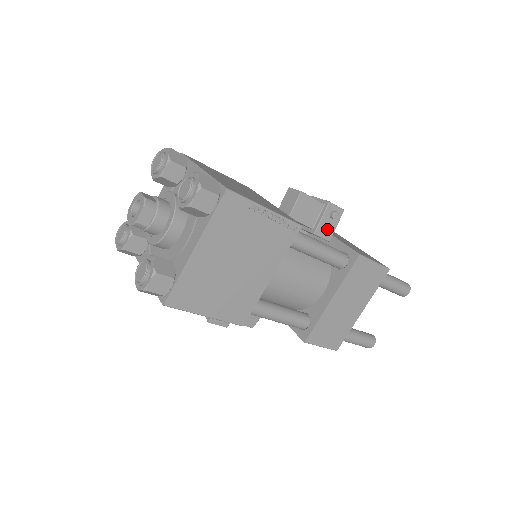
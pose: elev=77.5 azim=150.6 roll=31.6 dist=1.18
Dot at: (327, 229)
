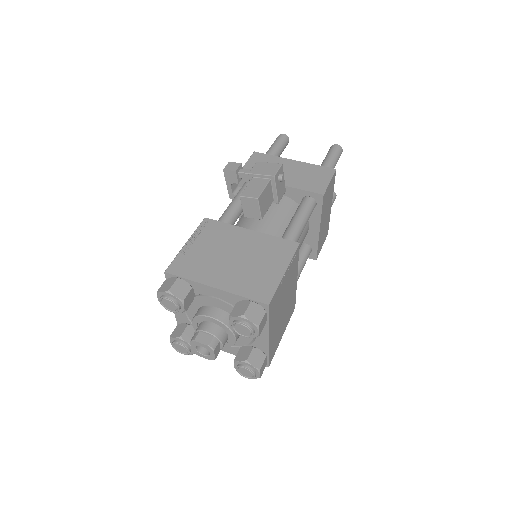
Dot at: (281, 189)
